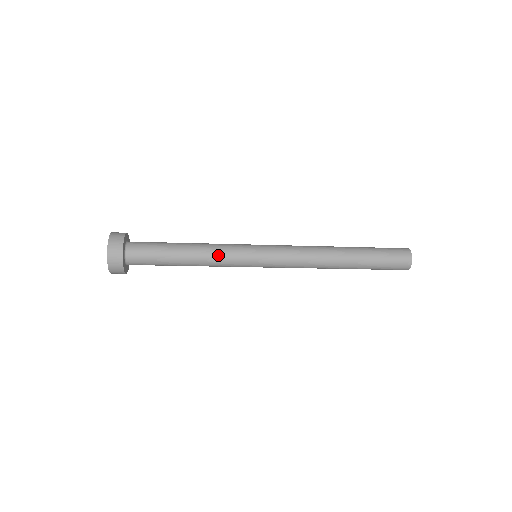
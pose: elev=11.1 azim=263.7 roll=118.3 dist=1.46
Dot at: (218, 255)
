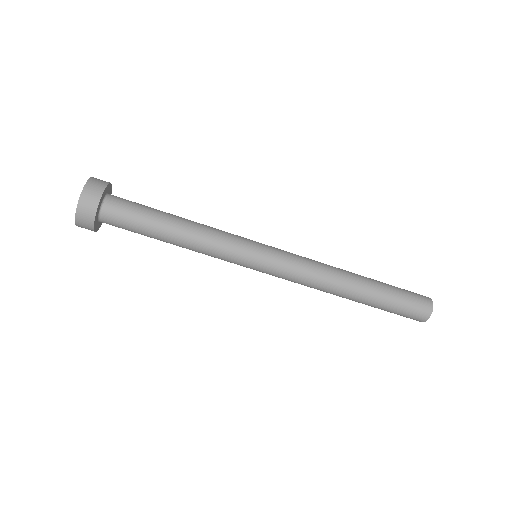
Dot at: (212, 242)
